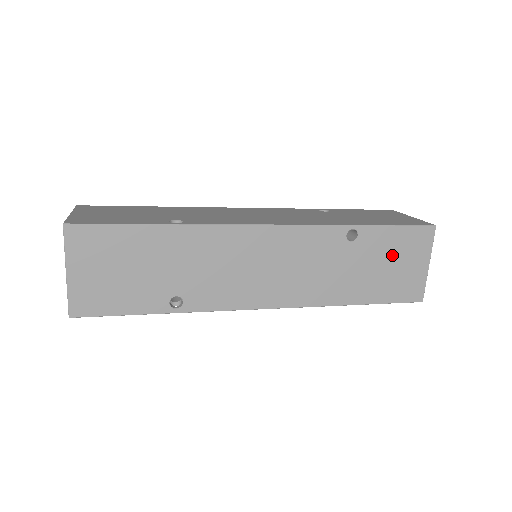
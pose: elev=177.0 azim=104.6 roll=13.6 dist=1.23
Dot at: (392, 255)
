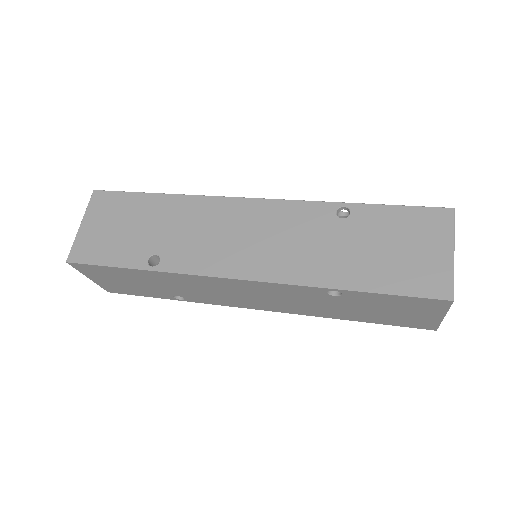
Dot at: (390, 307)
